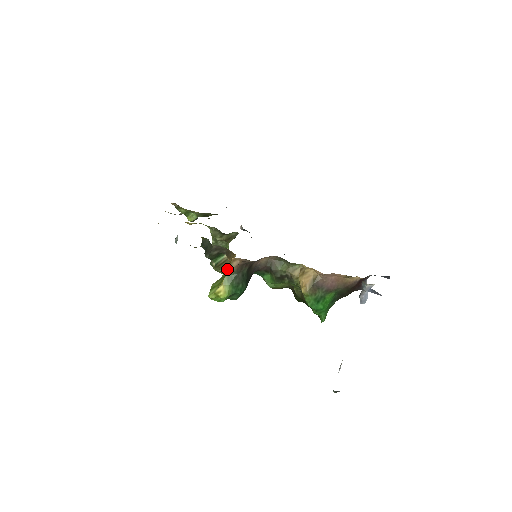
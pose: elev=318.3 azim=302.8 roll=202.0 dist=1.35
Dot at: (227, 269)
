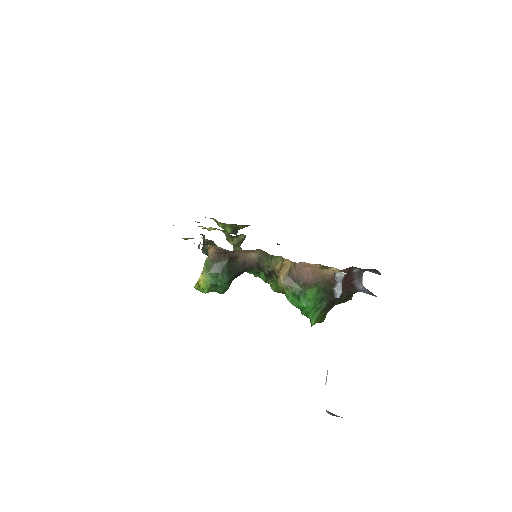
Dot at: (206, 258)
